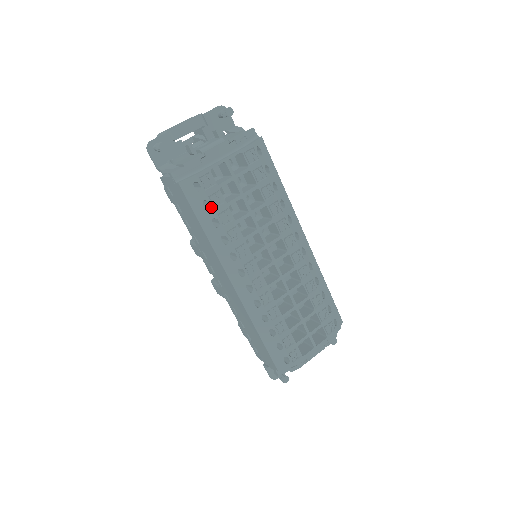
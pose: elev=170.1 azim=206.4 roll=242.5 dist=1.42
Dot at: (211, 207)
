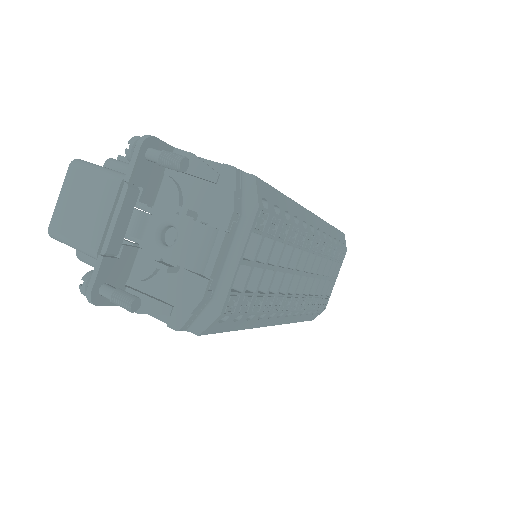
Dot at: (243, 315)
